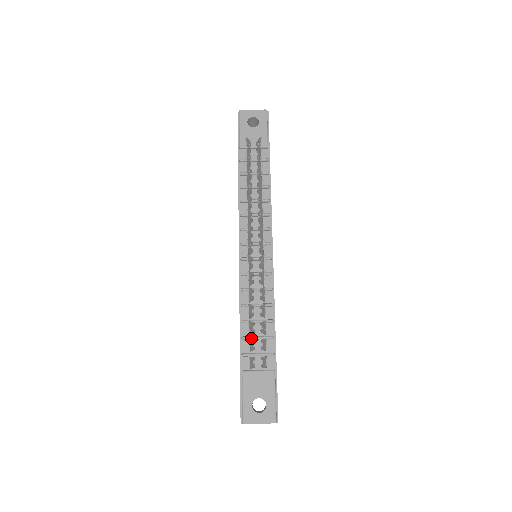
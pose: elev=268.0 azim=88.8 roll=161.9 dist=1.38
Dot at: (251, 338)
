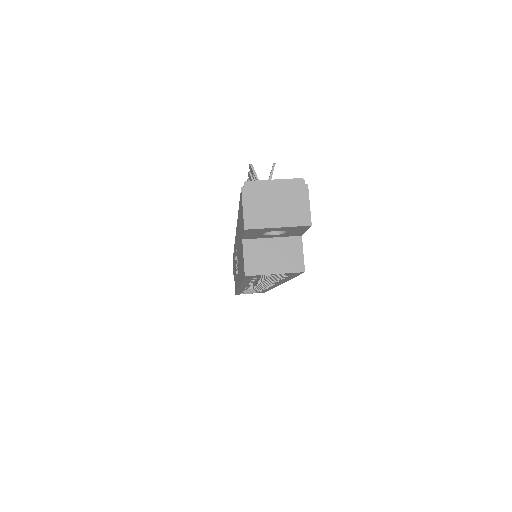
Dot at: occluded
